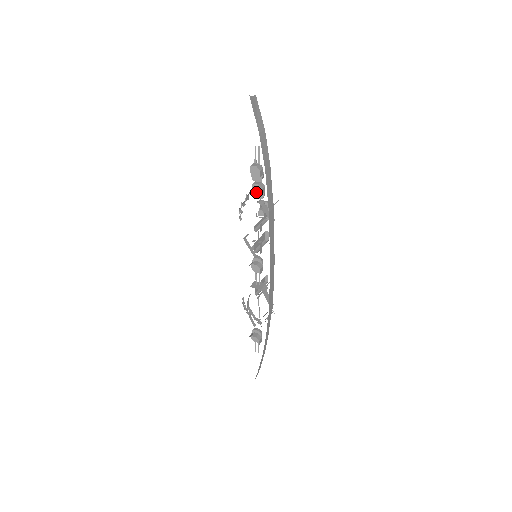
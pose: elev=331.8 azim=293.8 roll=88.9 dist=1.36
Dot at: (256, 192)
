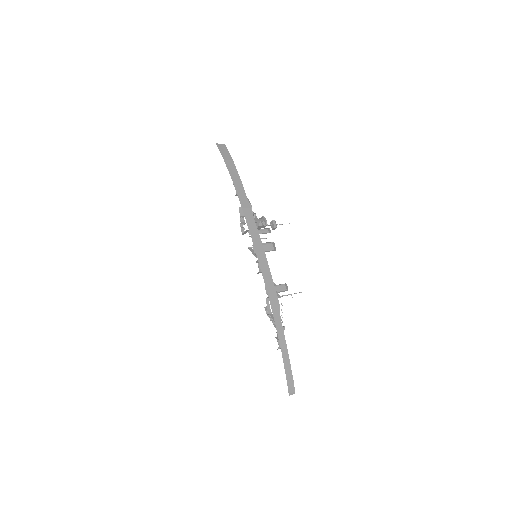
Dot at: occluded
